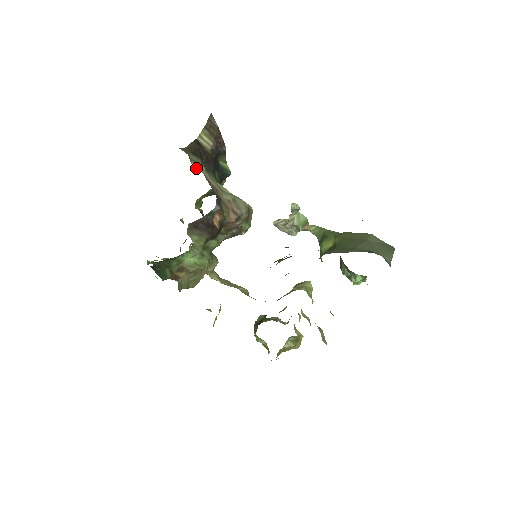
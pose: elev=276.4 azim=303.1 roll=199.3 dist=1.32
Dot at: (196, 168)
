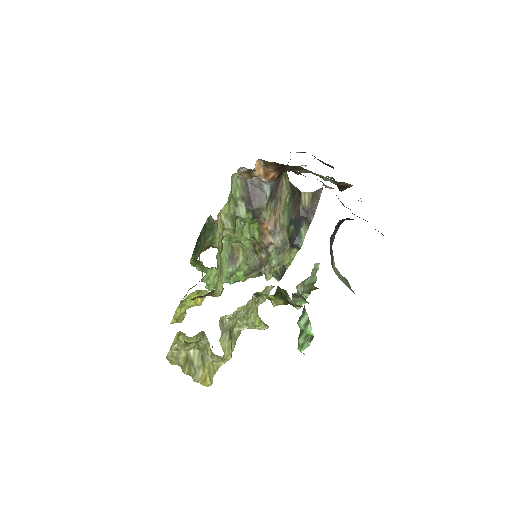
Dot at: occluded
